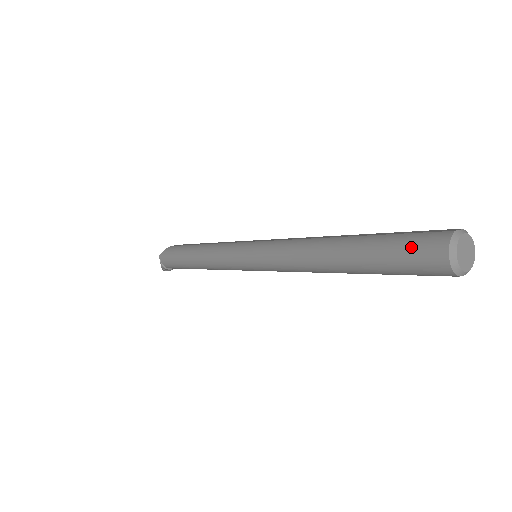
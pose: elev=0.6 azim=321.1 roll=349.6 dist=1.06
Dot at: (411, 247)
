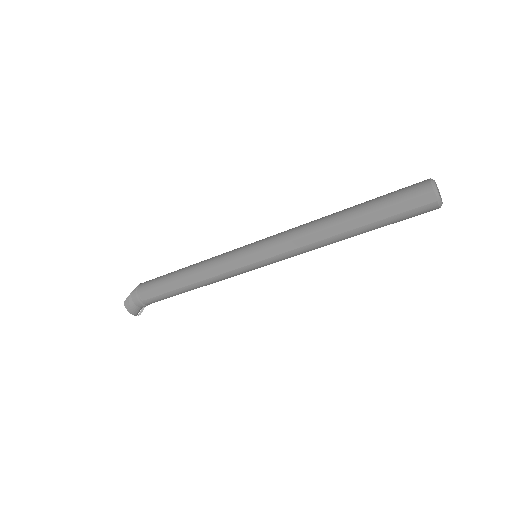
Dot at: occluded
